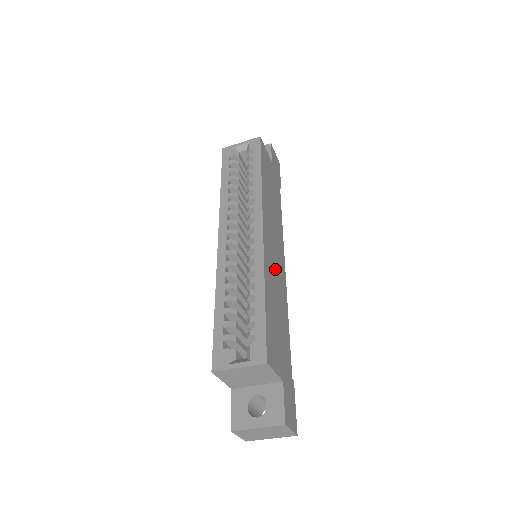
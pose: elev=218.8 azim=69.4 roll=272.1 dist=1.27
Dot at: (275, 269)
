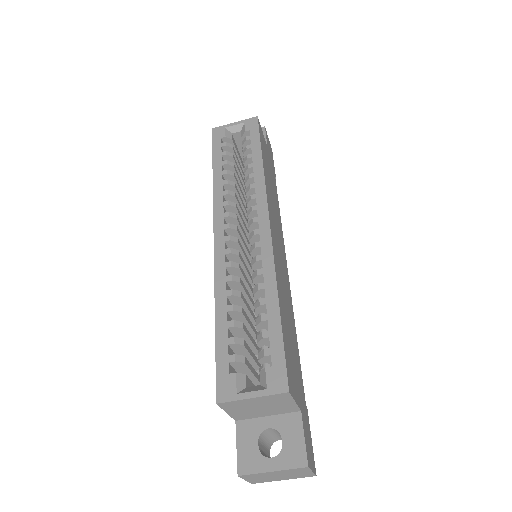
Dot at: (282, 272)
